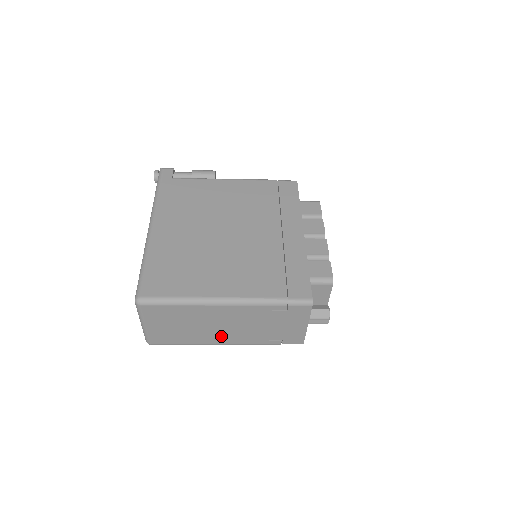
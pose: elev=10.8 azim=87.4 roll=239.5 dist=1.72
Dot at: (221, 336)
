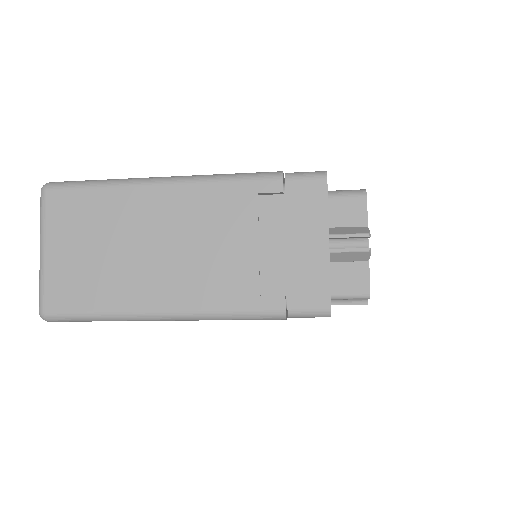
Dot at: (170, 282)
